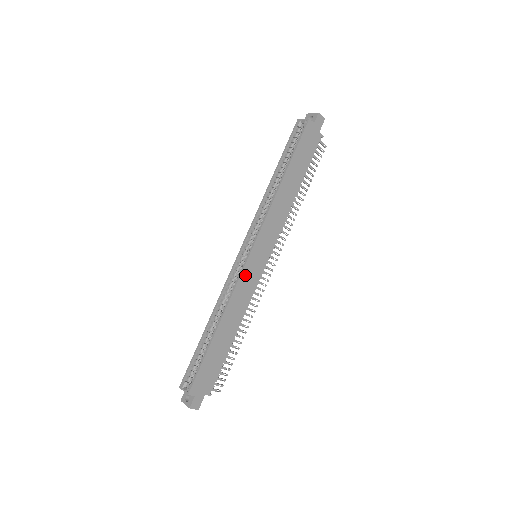
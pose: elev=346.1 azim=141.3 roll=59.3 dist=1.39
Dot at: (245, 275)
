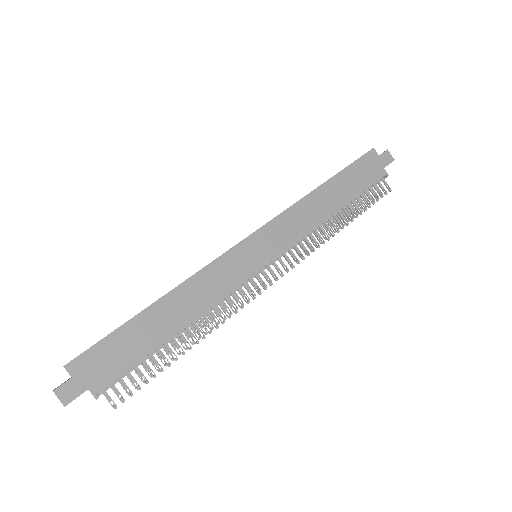
Dot at: (228, 259)
